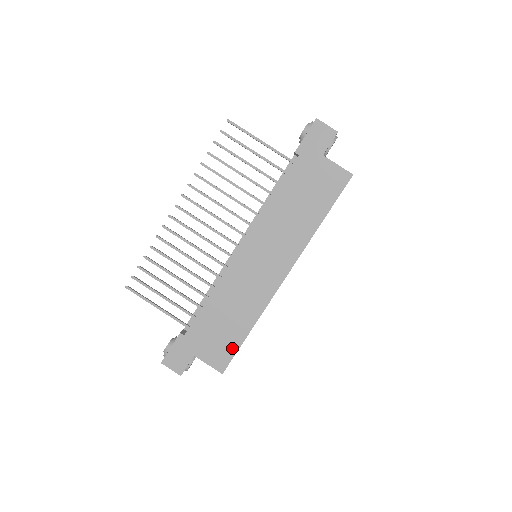
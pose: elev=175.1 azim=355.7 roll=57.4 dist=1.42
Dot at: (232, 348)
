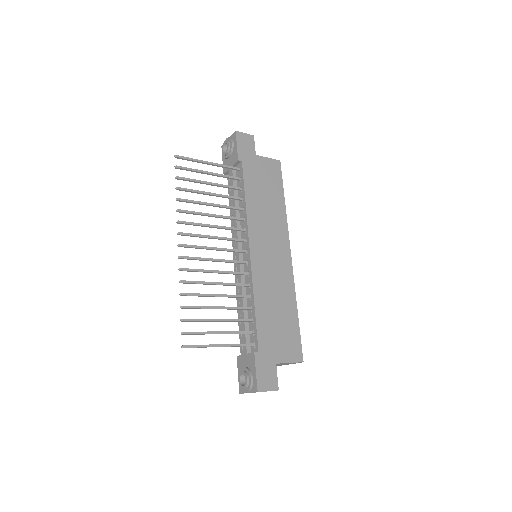
Dot at: (296, 335)
